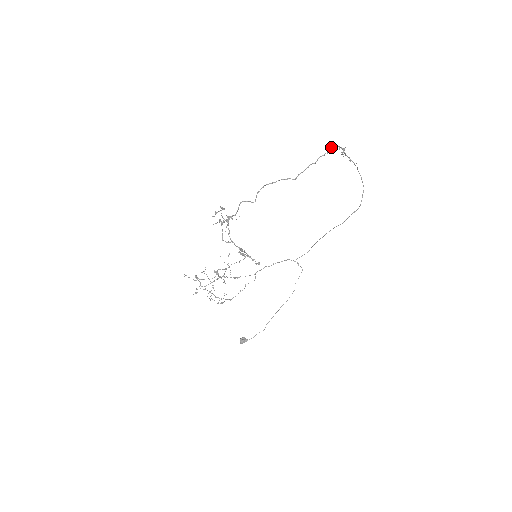
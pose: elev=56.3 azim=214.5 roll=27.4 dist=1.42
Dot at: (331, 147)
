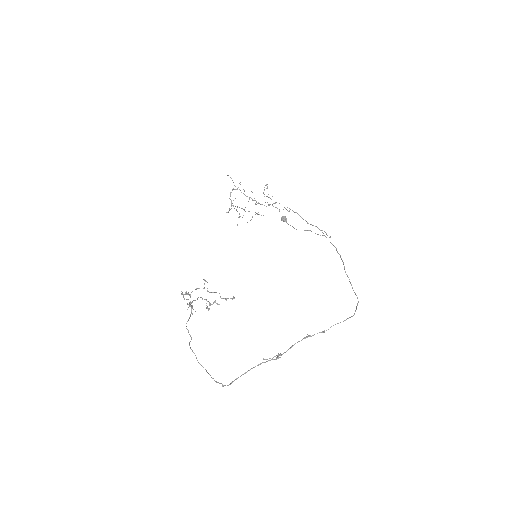
Dot at: (243, 374)
